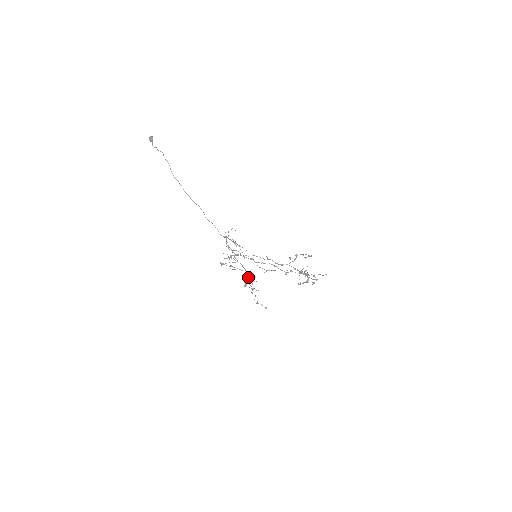
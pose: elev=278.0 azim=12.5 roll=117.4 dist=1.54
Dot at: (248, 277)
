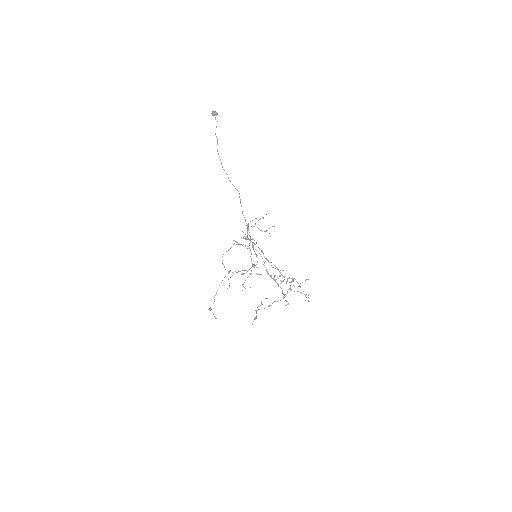
Dot at: (253, 266)
